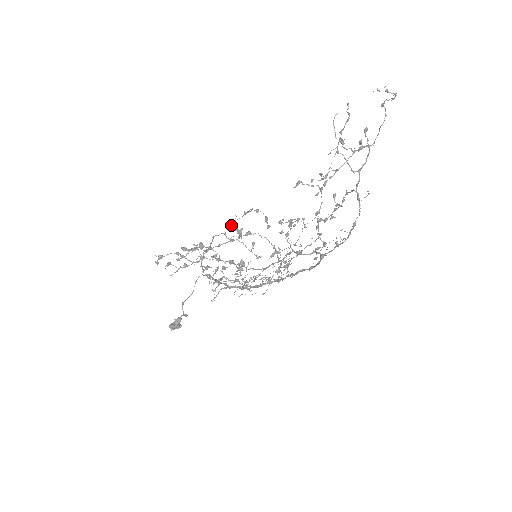
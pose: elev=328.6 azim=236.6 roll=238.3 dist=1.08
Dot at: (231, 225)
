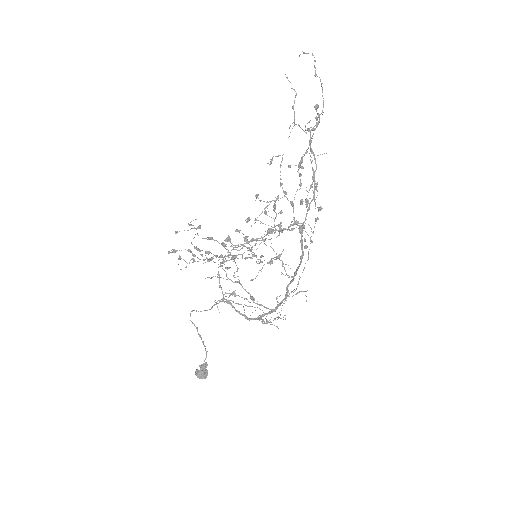
Dot at: occluded
